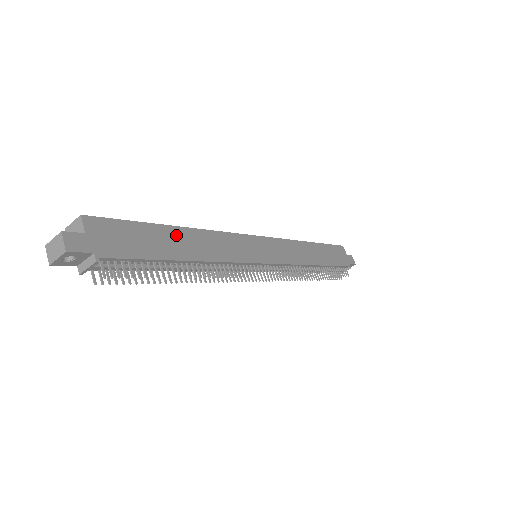
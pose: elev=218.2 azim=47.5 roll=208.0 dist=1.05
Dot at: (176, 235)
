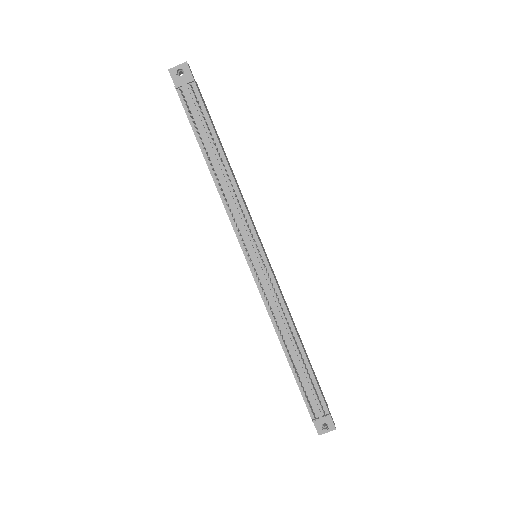
Dot at: (225, 154)
